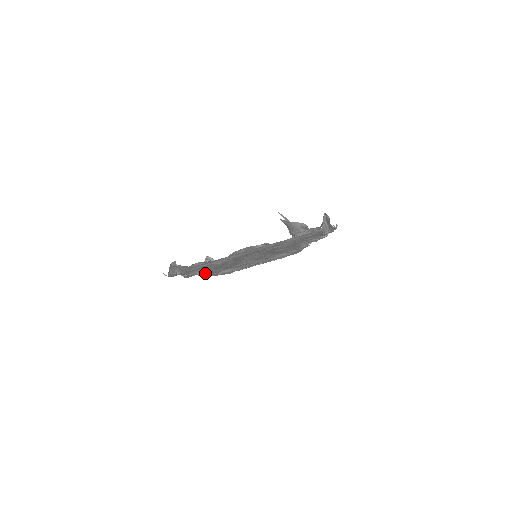
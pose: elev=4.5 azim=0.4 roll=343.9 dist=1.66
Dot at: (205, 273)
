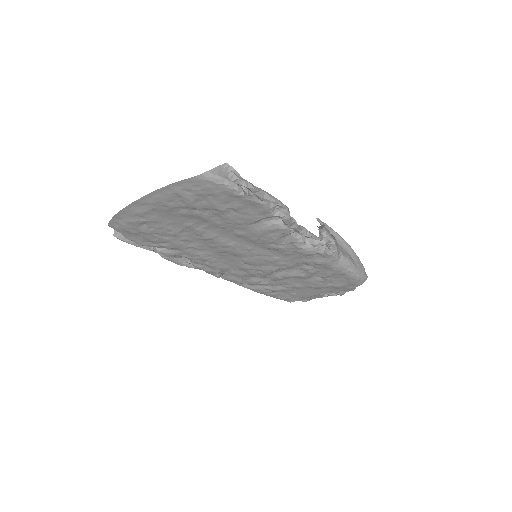
Dot at: (200, 265)
